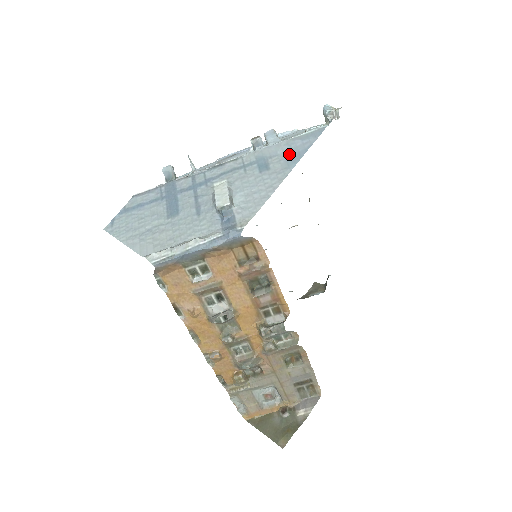
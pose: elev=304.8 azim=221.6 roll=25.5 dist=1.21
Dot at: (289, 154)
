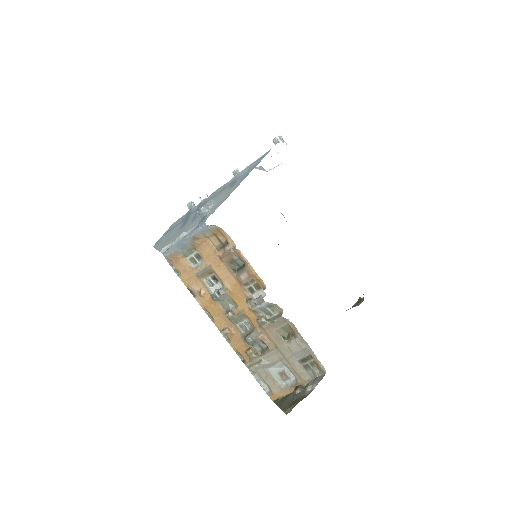
Dot at: (247, 172)
